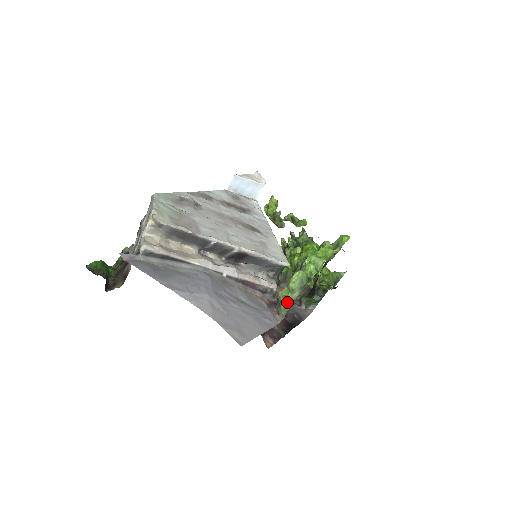
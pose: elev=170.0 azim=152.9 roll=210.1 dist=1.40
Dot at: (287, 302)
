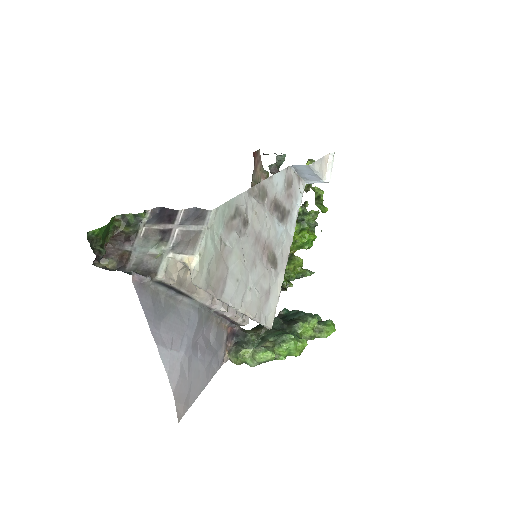
Dot at: (242, 362)
